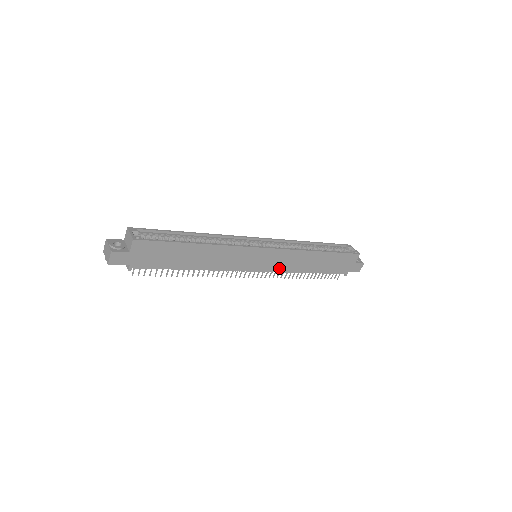
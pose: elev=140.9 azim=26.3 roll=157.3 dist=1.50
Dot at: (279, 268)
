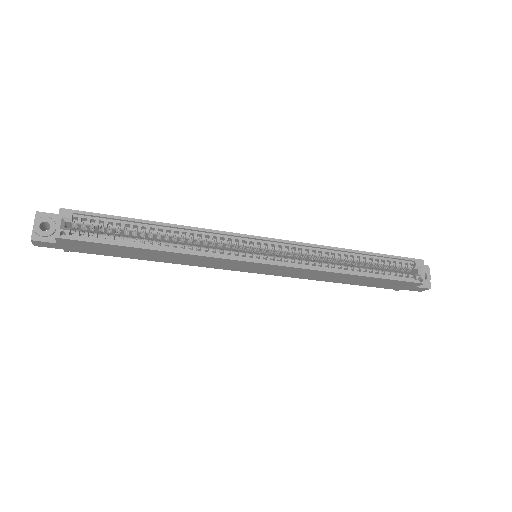
Dot at: (287, 275)
